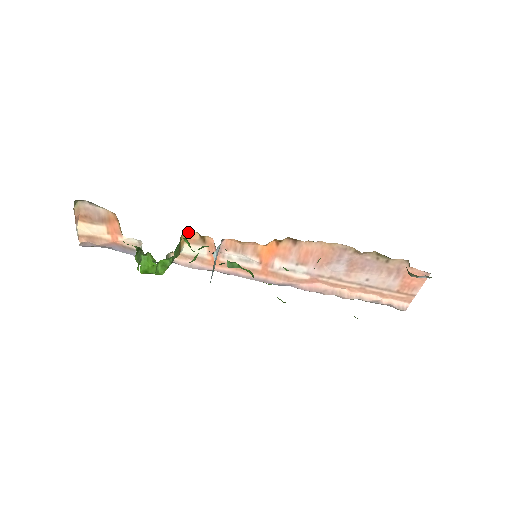
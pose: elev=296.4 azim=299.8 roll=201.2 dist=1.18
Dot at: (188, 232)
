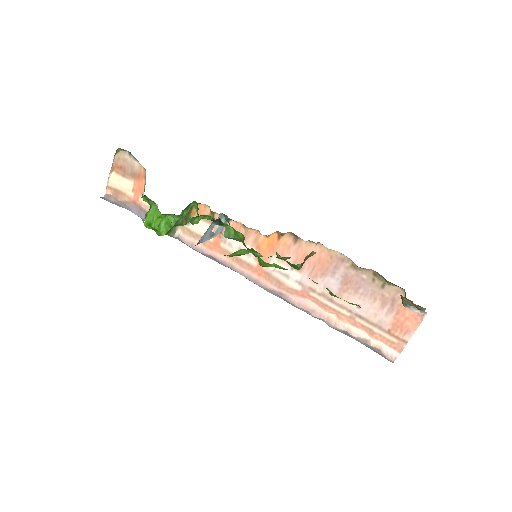
Dot at: (201, 205)
